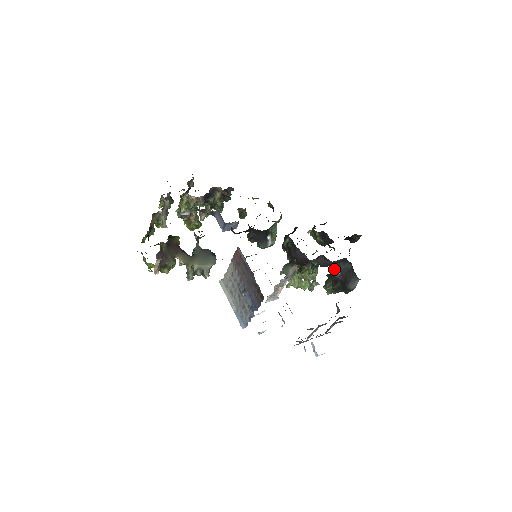
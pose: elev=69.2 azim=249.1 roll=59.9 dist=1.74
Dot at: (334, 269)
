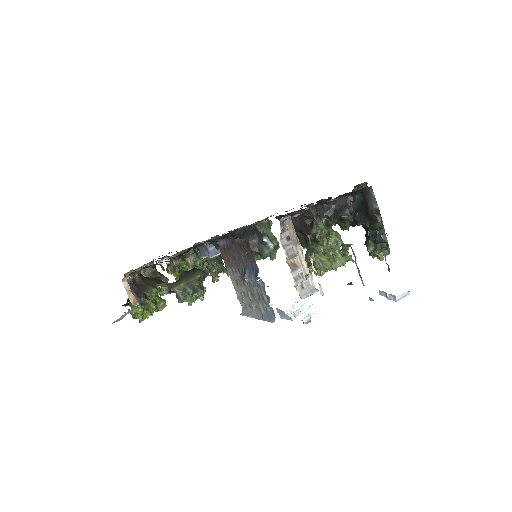
Dot at: (353, 218)
